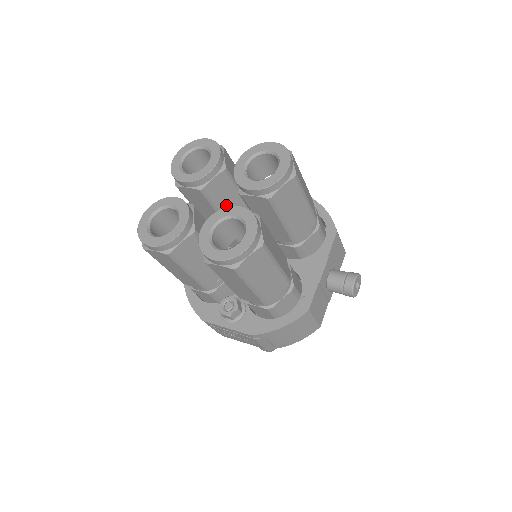
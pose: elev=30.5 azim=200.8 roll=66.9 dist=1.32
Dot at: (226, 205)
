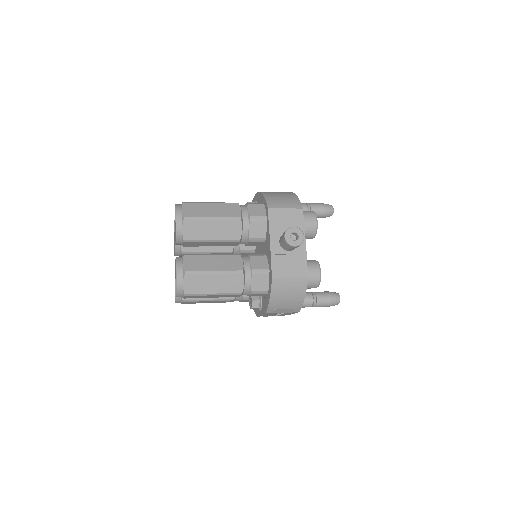
Dot at: (208, 246)
